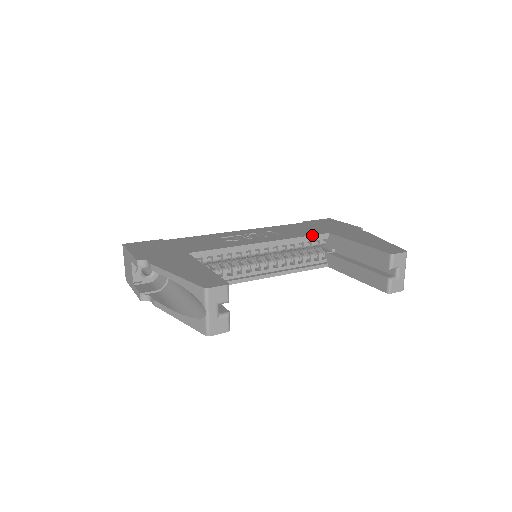
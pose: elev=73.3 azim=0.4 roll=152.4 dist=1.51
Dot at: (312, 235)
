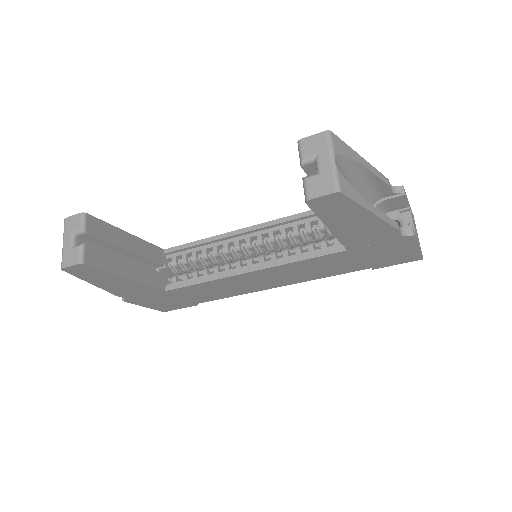
Dot at: (311, 210)
